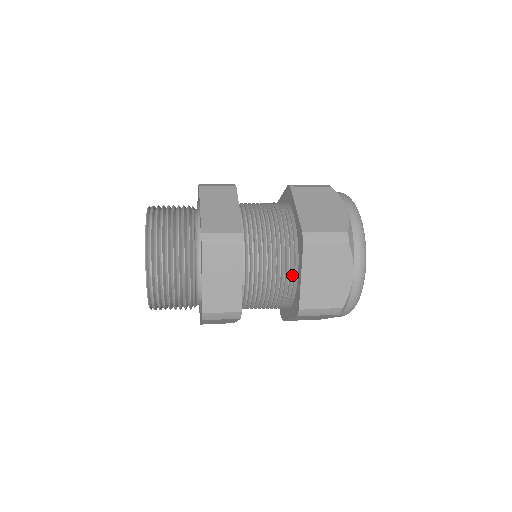
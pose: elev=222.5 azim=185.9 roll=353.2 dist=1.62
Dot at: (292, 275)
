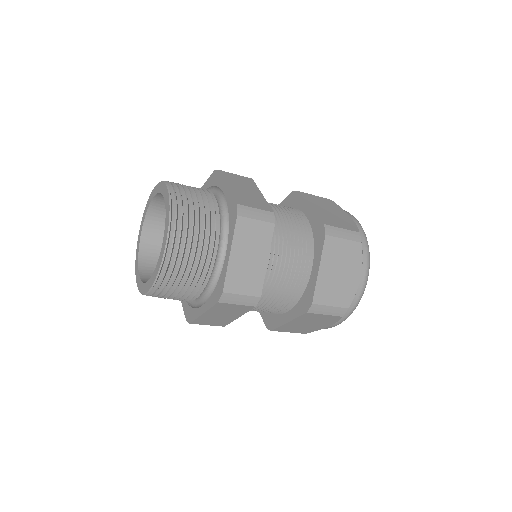
Dot at: (281, 310)
